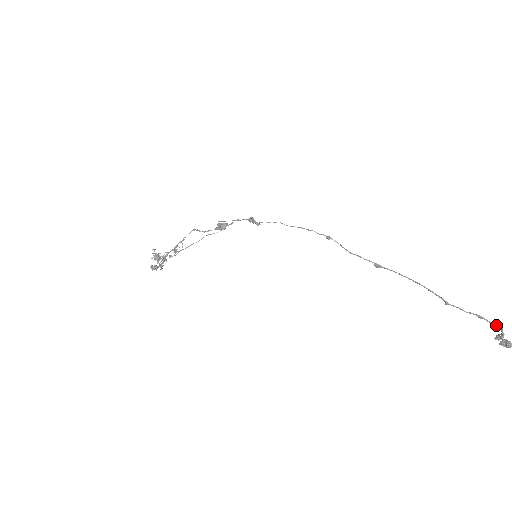
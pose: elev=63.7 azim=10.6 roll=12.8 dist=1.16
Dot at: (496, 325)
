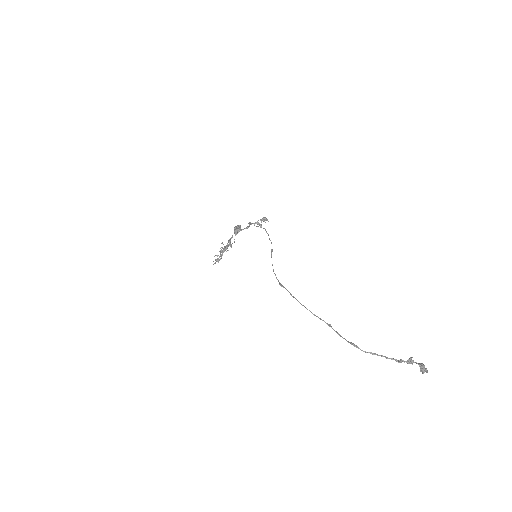
Dot at: (374, 354)
